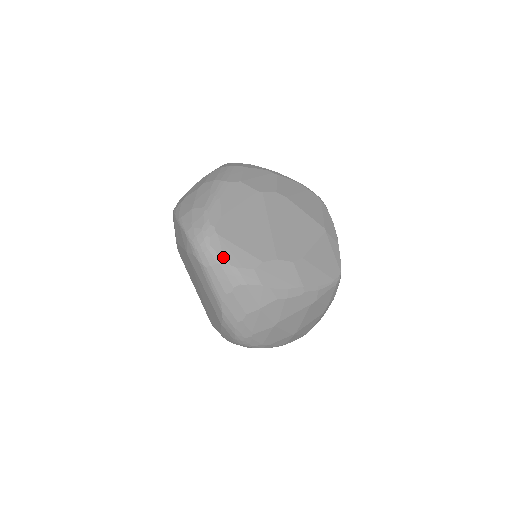
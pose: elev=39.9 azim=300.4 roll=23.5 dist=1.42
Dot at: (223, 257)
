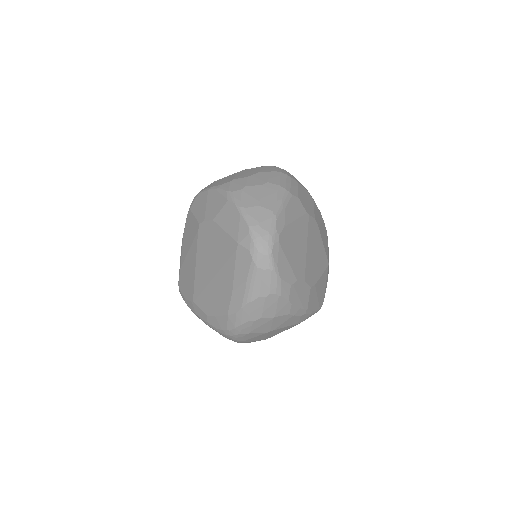
Dot at: (277, 266)
